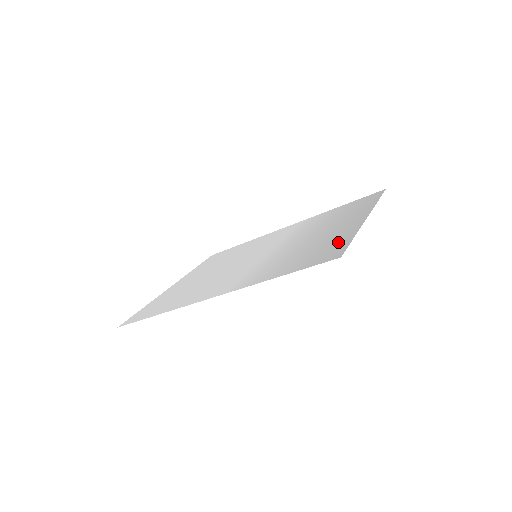
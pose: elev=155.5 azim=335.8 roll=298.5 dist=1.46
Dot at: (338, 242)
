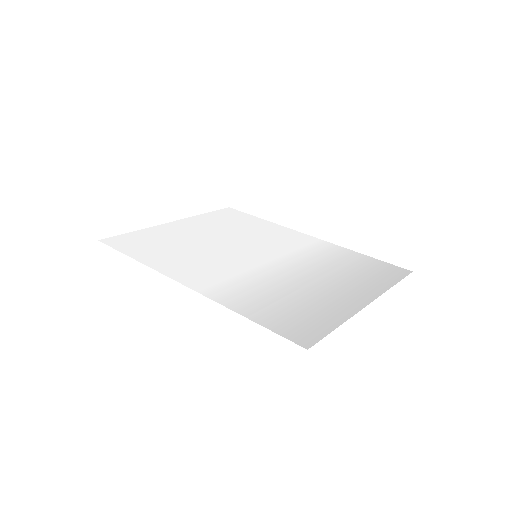
Dot at: (322, 319)
